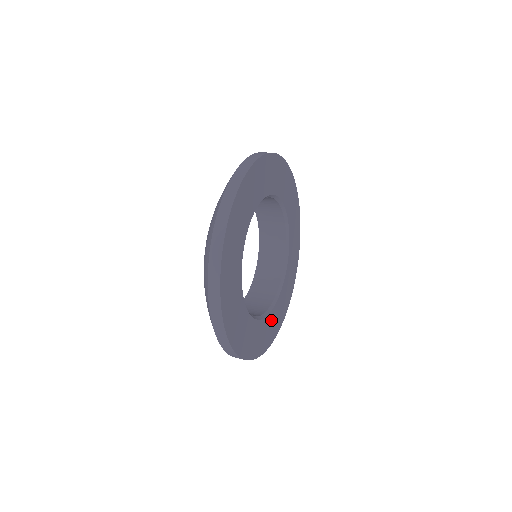
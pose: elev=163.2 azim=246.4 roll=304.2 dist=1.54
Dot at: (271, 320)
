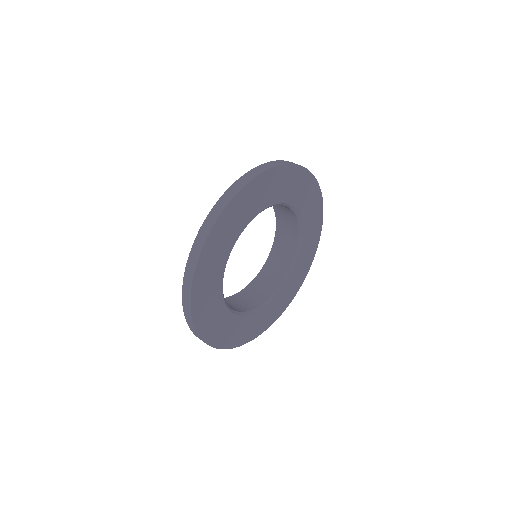
Dot at: (235, 325)
